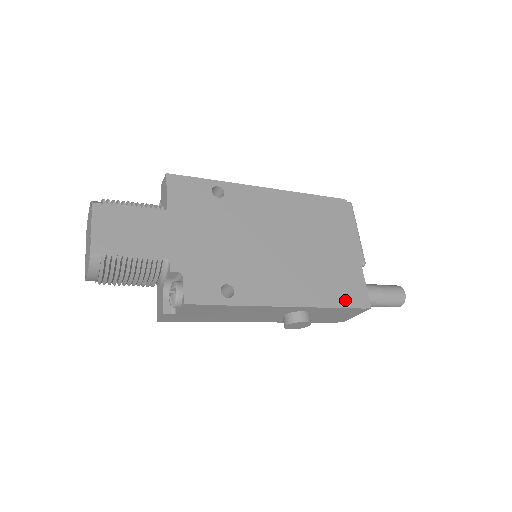
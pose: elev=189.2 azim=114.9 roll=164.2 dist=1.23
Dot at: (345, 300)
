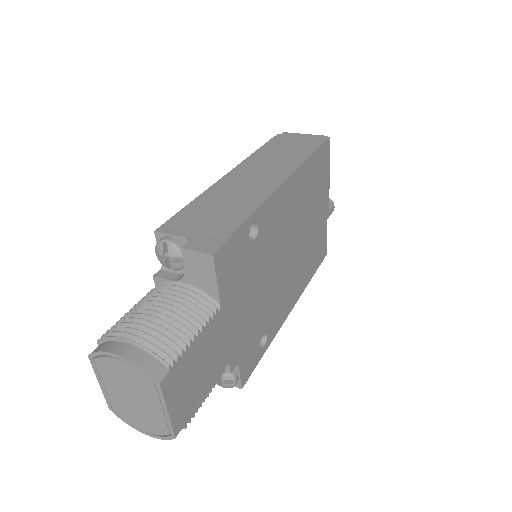
Dot at: (317, 264)
